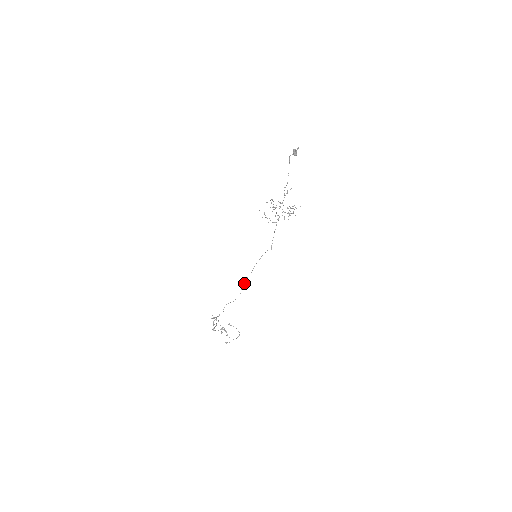
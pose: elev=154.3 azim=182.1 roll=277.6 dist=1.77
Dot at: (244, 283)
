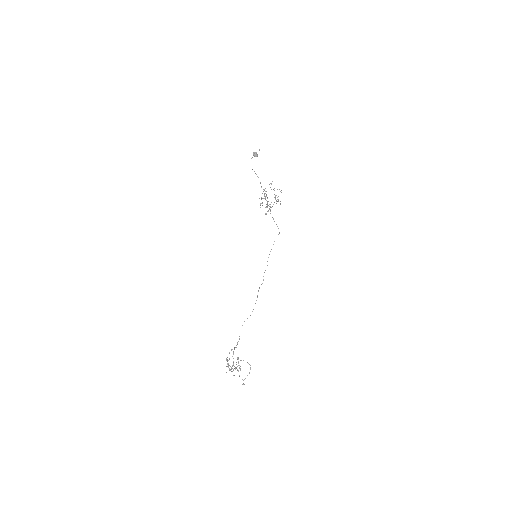
Dot at: occluded
